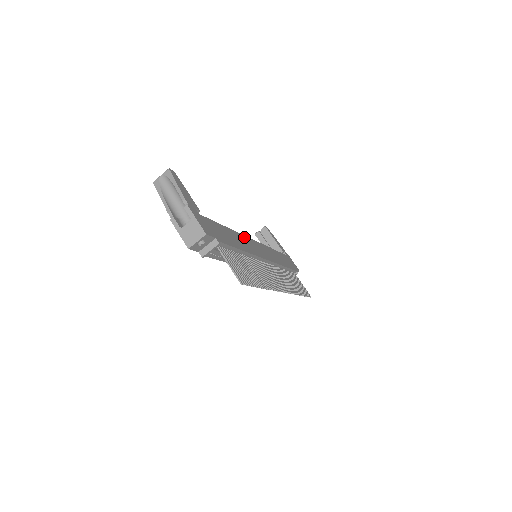
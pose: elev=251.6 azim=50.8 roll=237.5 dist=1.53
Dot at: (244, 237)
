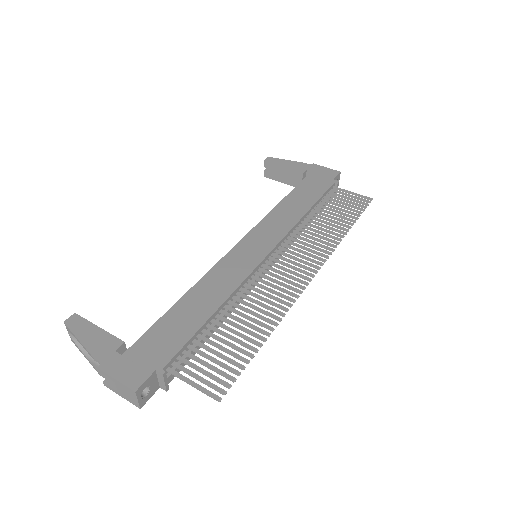
Dot at: (218, 267)
